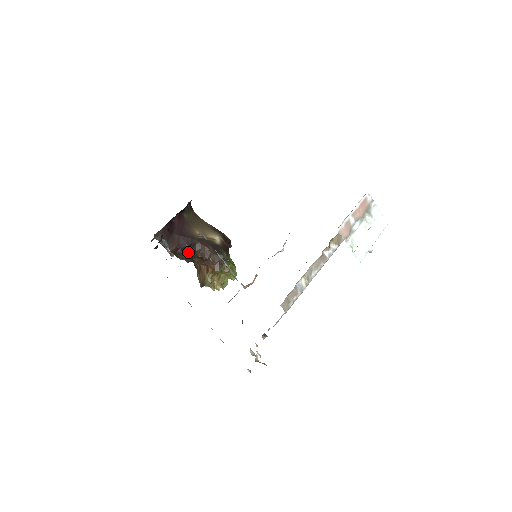
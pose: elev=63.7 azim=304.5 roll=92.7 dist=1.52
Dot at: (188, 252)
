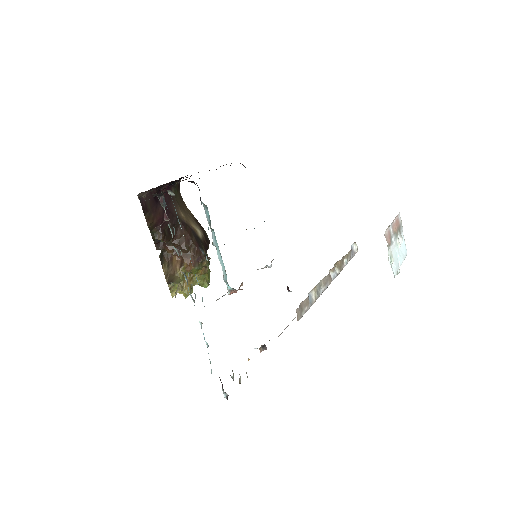
Dot at: (168, 233)
